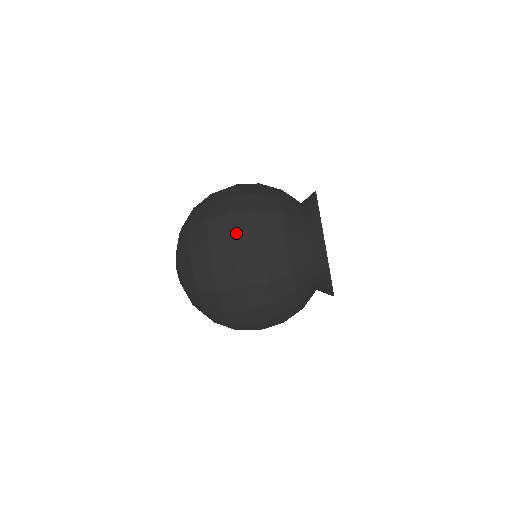
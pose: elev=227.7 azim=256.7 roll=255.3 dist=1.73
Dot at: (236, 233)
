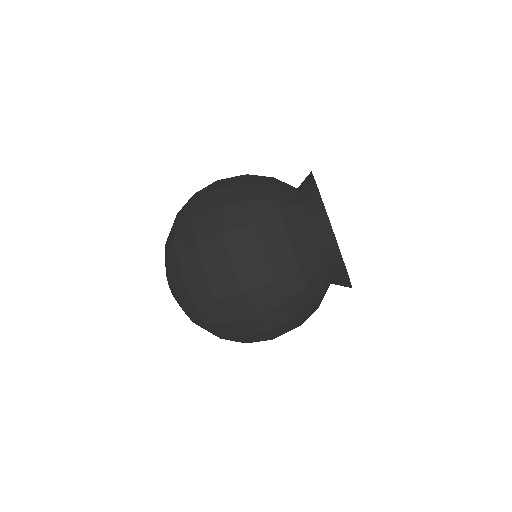
Dot at: occluded
